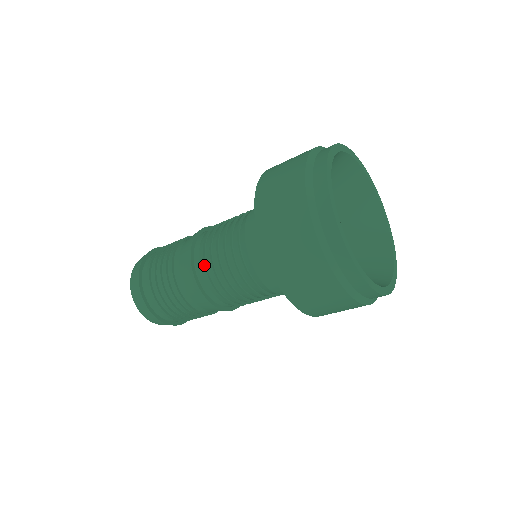
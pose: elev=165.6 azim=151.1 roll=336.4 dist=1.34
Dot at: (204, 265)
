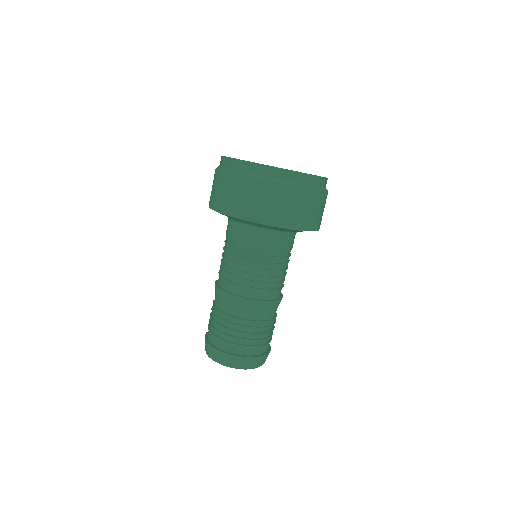
Dot at: (219, 275)
